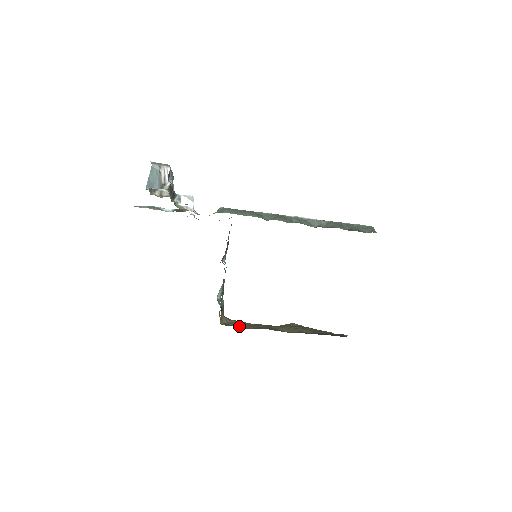
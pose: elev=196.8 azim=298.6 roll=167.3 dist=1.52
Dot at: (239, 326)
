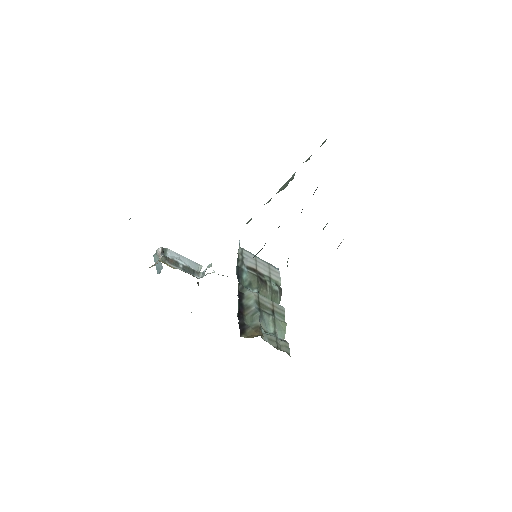
Dot at: occluded
